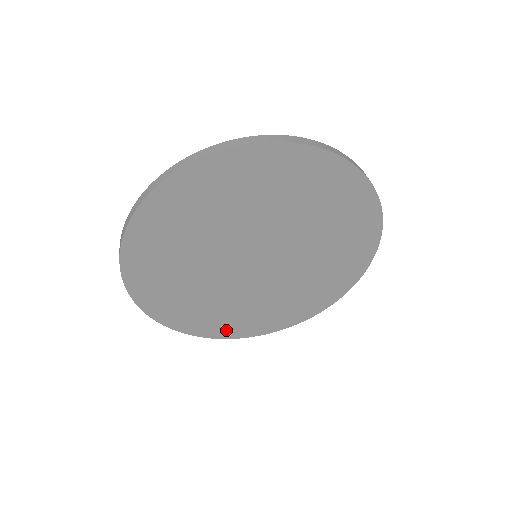
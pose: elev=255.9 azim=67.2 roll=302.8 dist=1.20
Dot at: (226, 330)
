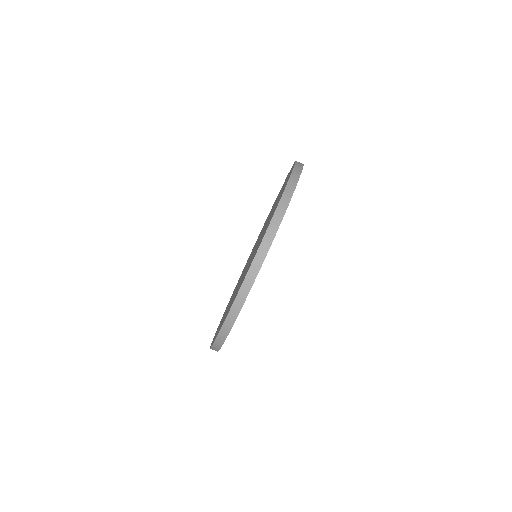
Dot at: occluded
